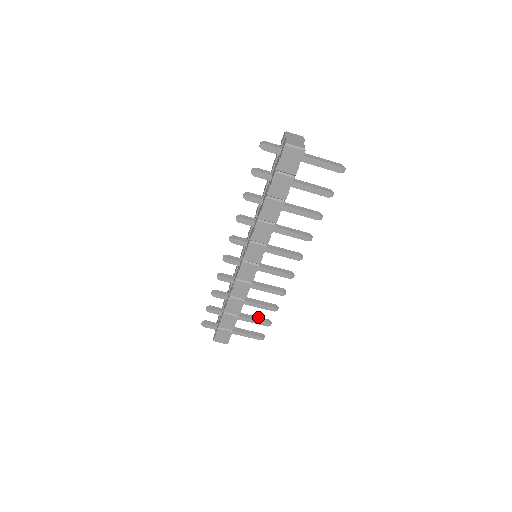
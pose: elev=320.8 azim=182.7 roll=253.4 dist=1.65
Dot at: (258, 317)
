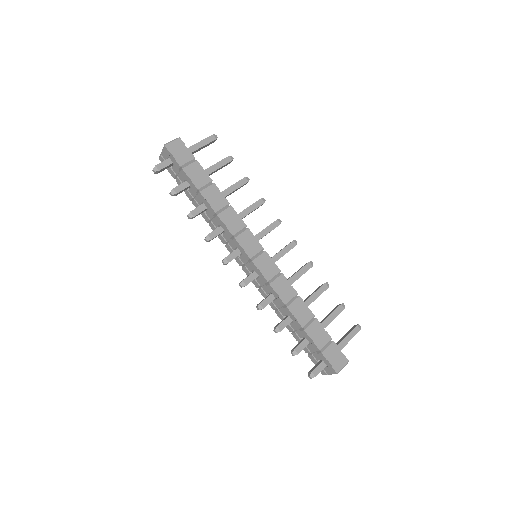
Dot at: (330, 313)
